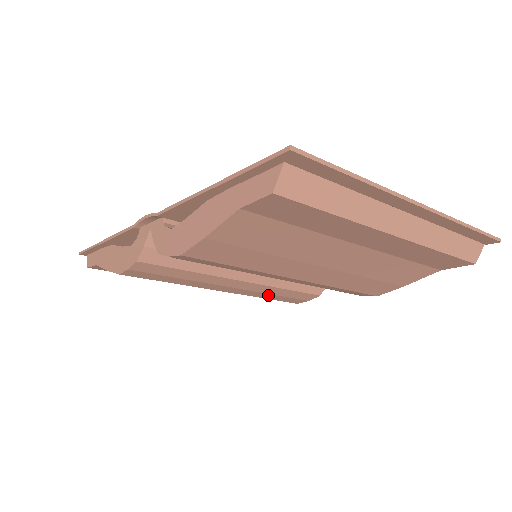
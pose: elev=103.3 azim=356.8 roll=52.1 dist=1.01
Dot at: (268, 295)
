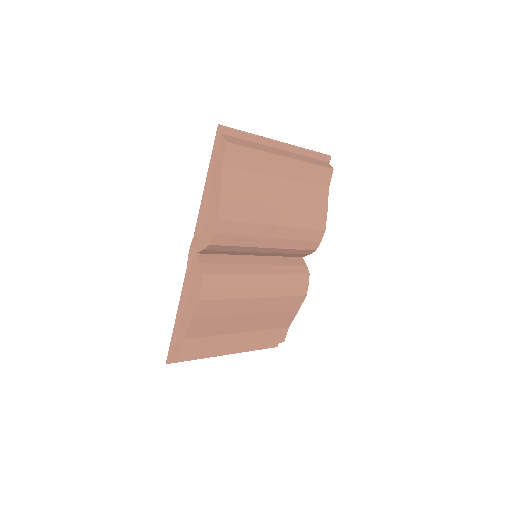
Dot at: (284, 288)
